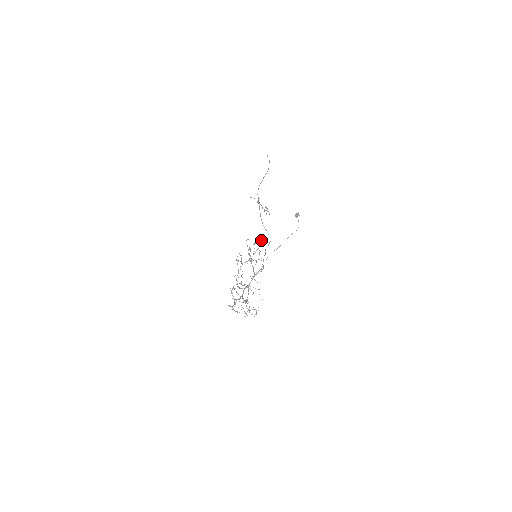
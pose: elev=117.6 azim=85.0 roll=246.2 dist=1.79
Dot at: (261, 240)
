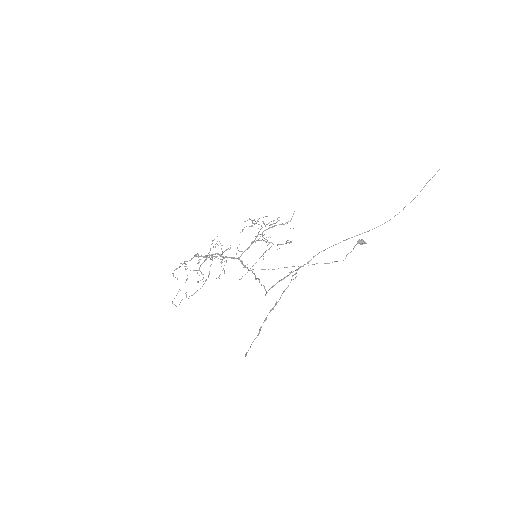
Dot at: (285, 243)
